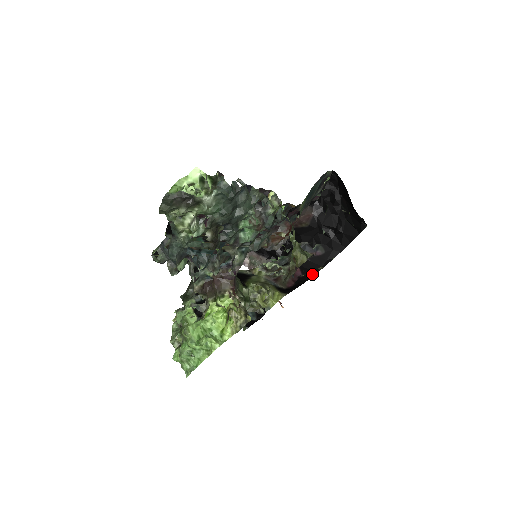
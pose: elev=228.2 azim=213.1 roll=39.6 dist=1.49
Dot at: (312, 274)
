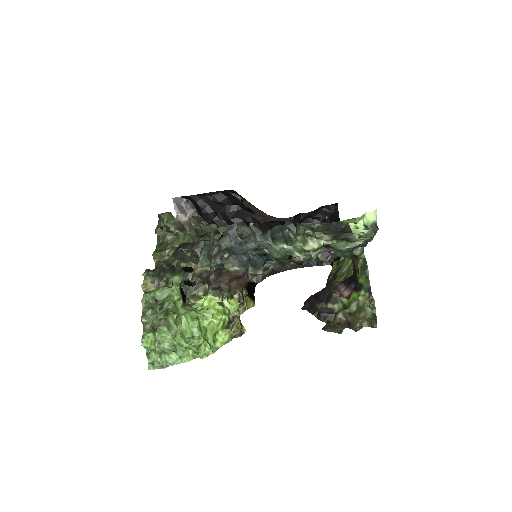
Dot at: occluded
